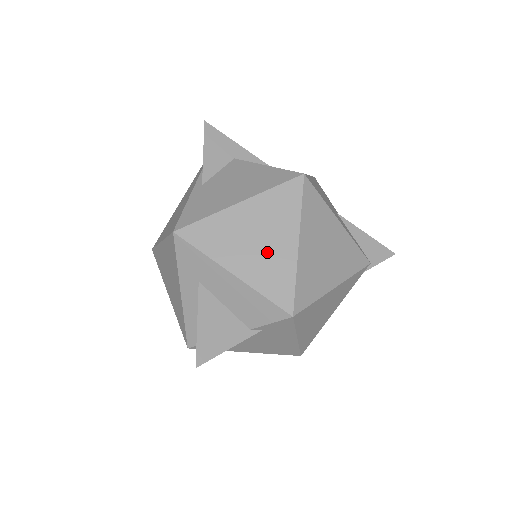
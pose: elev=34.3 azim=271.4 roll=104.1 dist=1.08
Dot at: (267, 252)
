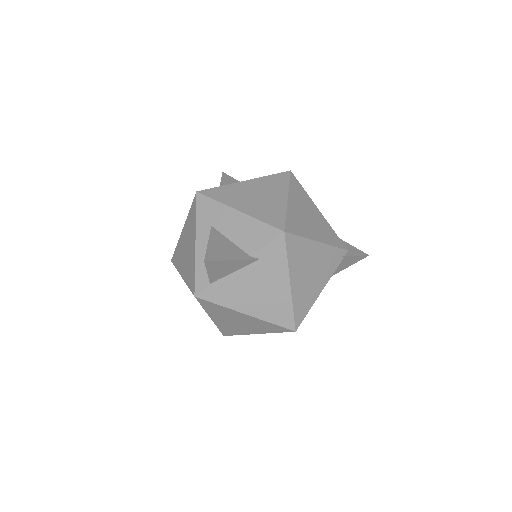
Dot at: (264, 201)
